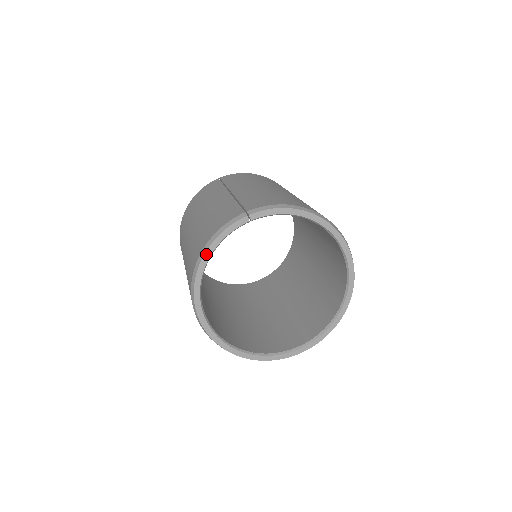
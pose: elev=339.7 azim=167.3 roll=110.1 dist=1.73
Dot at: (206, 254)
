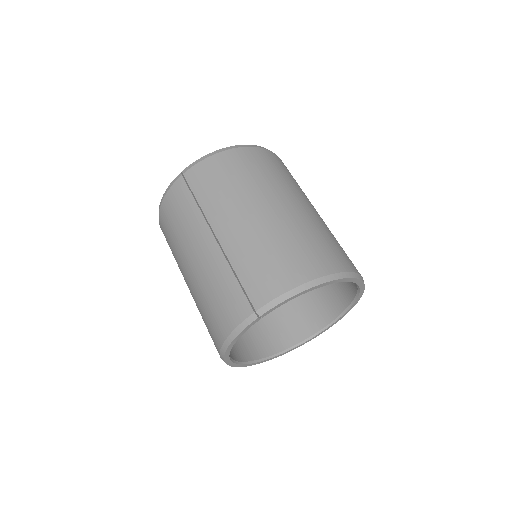
Dot at: (228, 348)
